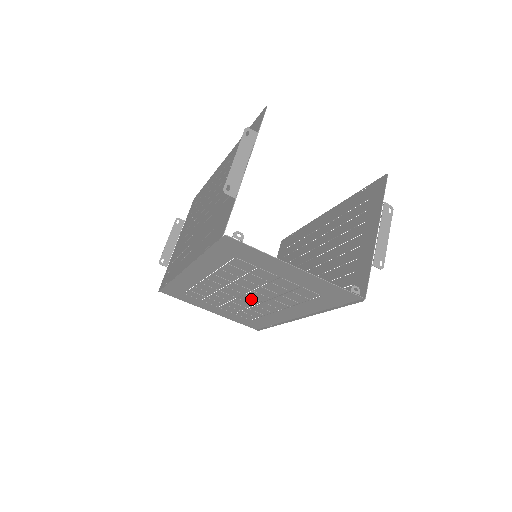
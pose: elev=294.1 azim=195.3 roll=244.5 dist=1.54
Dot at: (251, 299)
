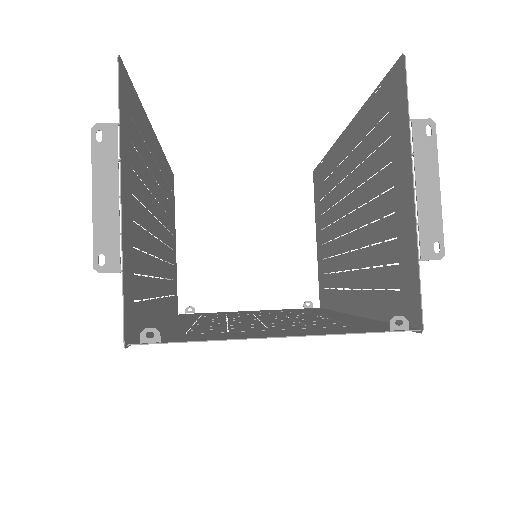
Dot at: (273, 318)
